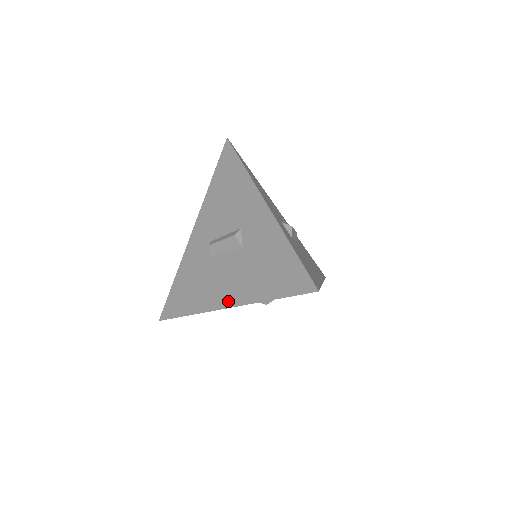
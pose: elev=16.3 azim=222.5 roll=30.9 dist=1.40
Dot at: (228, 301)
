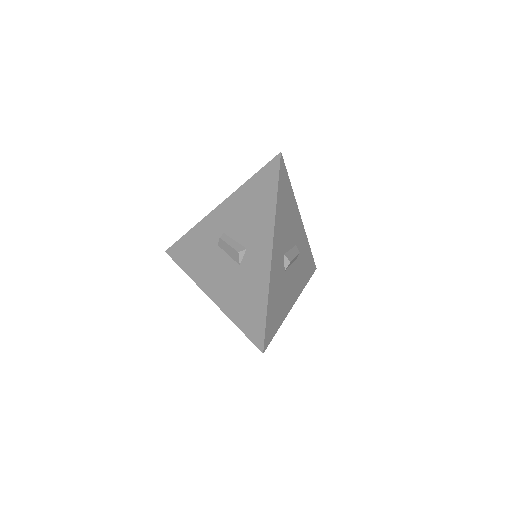
Dot at: (211, 293)
